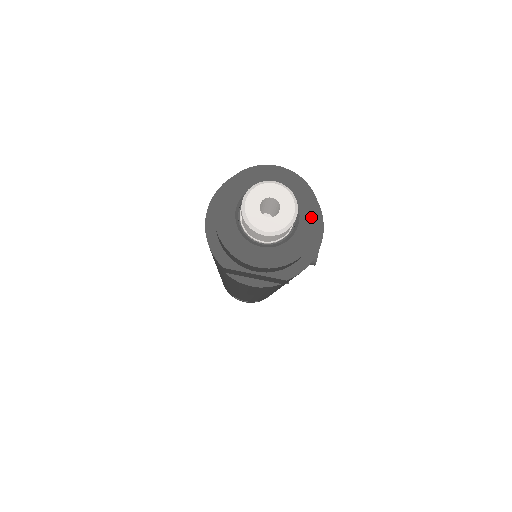
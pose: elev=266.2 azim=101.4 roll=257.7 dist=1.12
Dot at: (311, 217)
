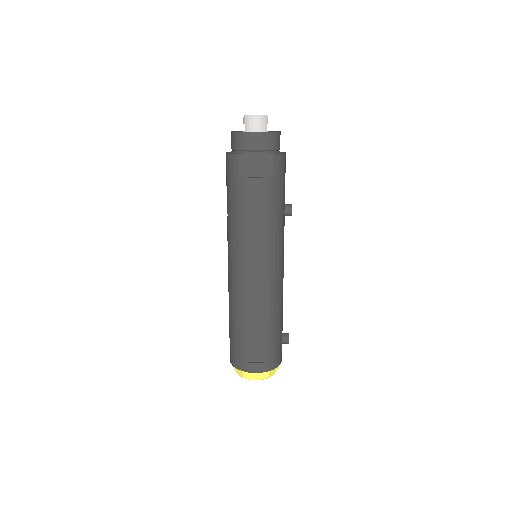
Dot at: occluded
